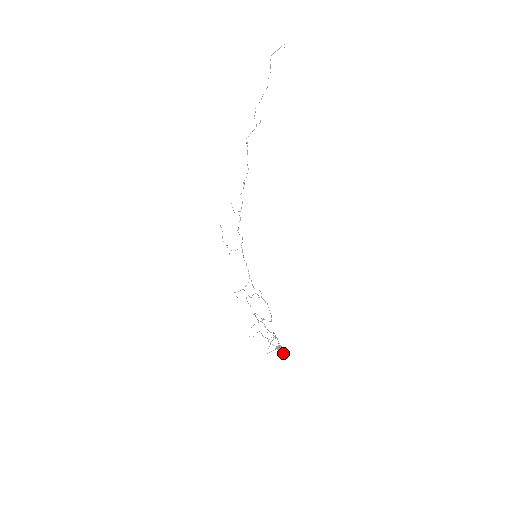
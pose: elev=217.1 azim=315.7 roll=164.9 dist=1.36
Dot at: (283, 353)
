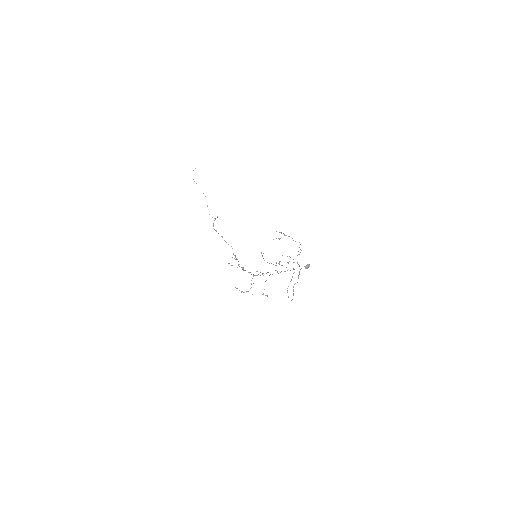
Dot at: occluded
